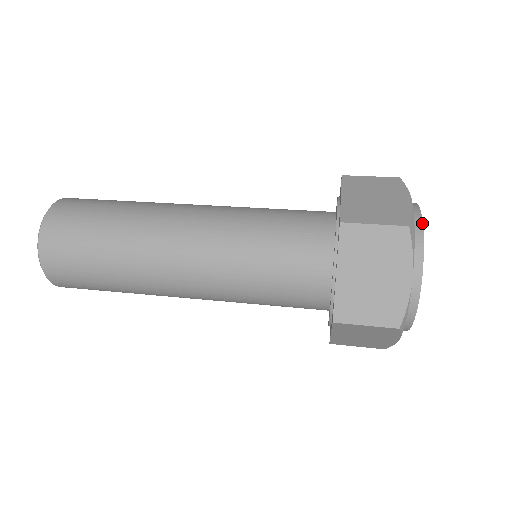
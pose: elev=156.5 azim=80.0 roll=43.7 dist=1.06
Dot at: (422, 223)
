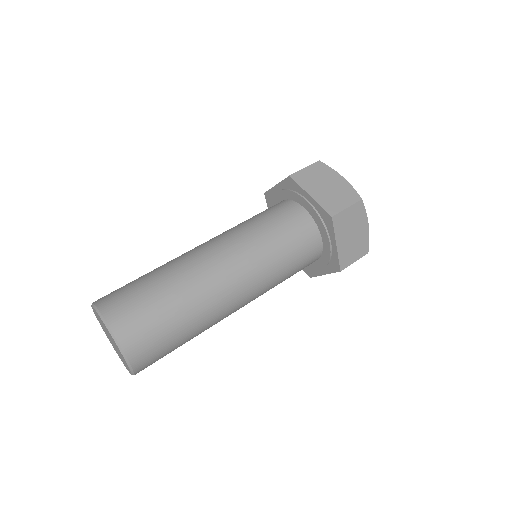
Dot at: occluded
